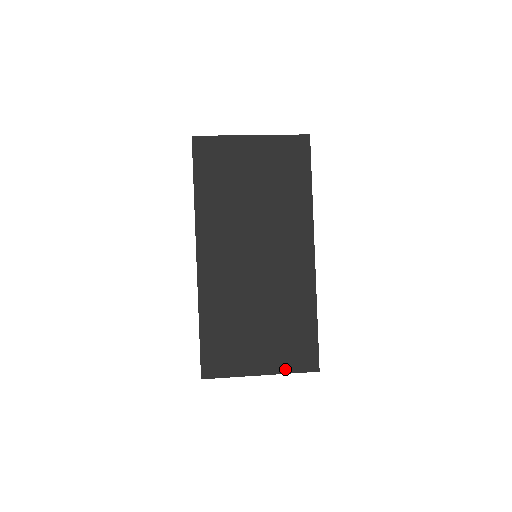
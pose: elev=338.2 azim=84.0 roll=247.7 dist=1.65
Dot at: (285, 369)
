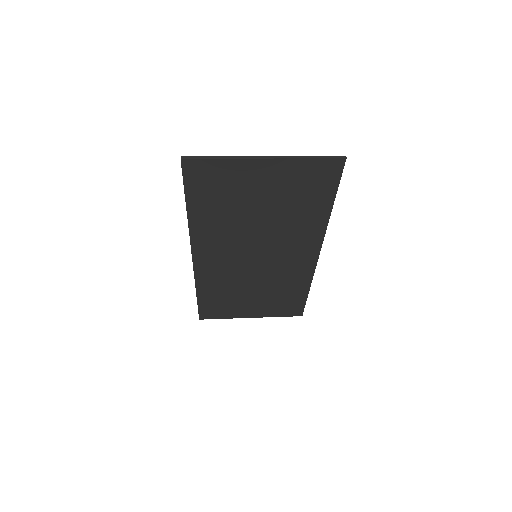
Dot at: (273, 315)
